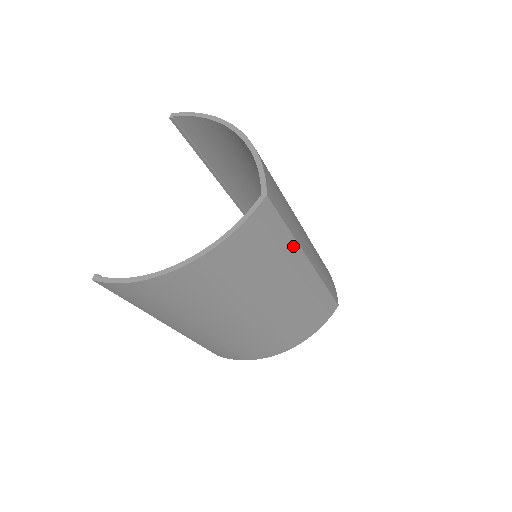
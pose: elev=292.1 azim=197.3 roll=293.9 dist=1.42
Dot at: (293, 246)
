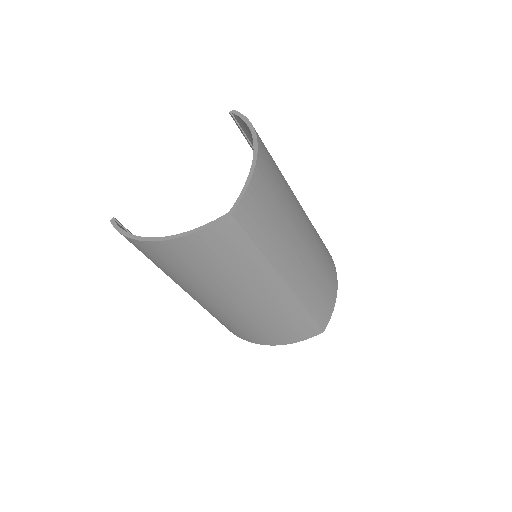
Dot at: (263, 263)
